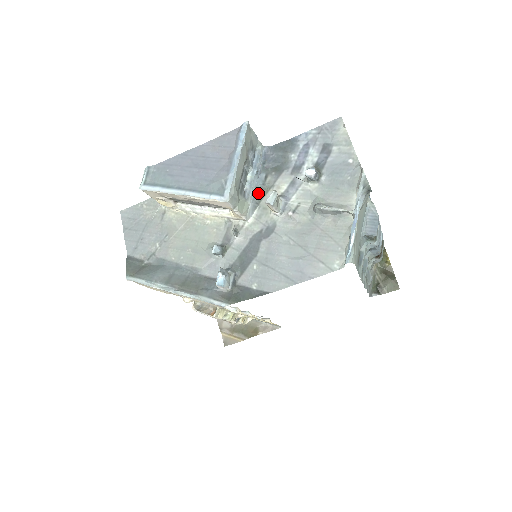
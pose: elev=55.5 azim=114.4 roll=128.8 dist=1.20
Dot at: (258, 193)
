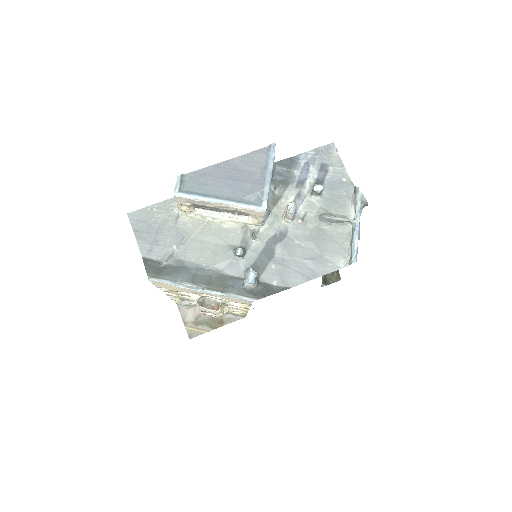
Dot at: (270, 202)
